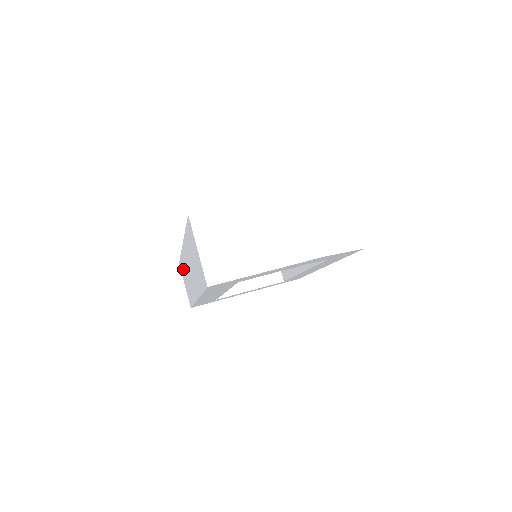
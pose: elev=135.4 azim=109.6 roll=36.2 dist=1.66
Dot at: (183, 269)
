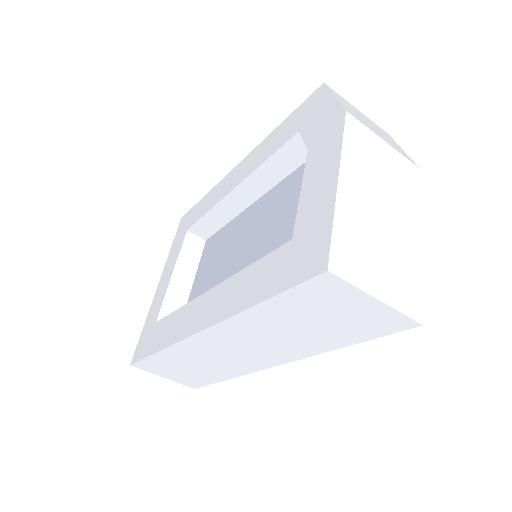
Dot at: (169, 363)
